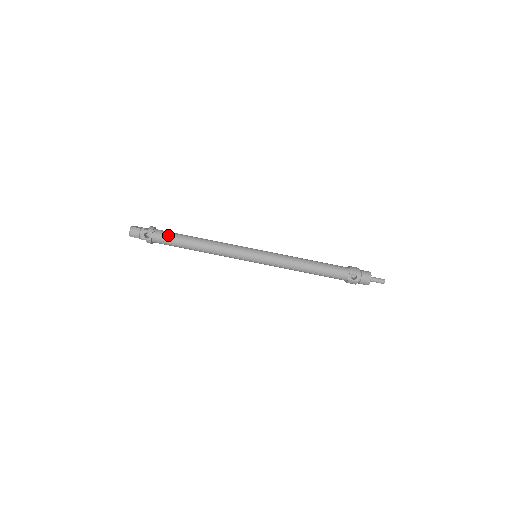
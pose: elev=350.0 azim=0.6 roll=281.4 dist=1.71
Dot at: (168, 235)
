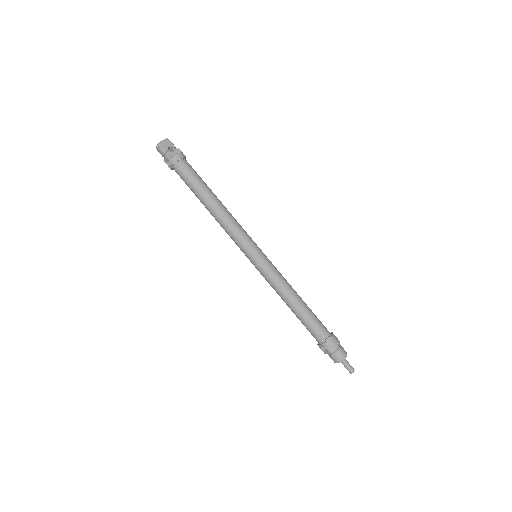
Dot at: (187, 177)
